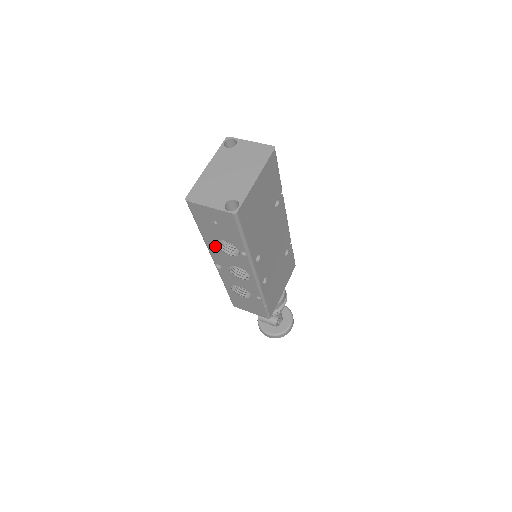
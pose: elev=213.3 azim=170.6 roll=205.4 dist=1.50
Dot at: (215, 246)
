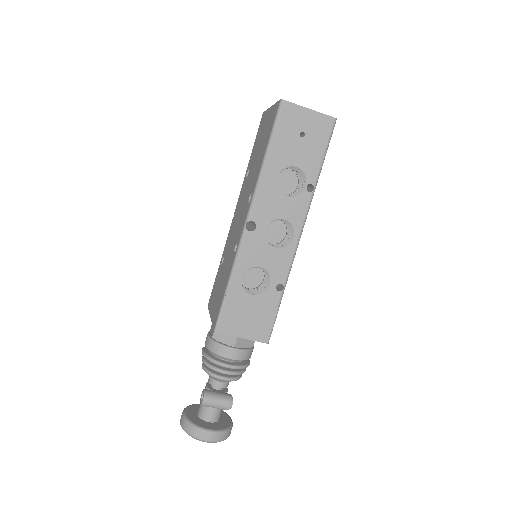
Dot at: (274, 180)
